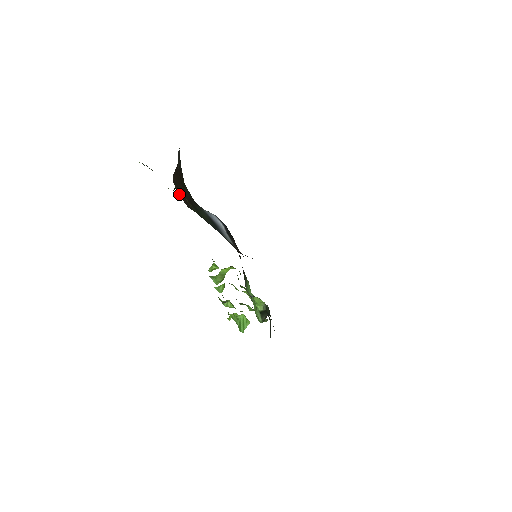
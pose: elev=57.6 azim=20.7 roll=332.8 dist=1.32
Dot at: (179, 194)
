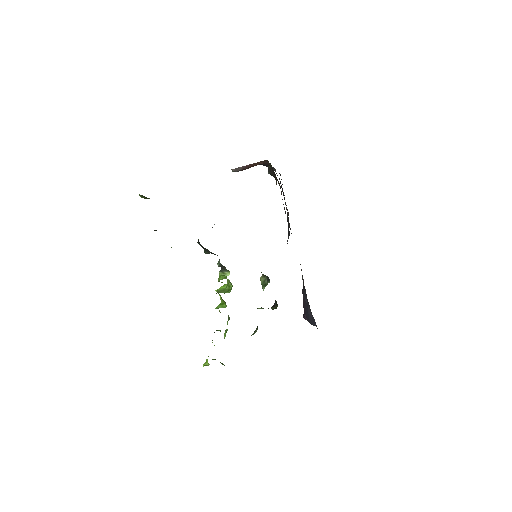
Dot at: occluded
